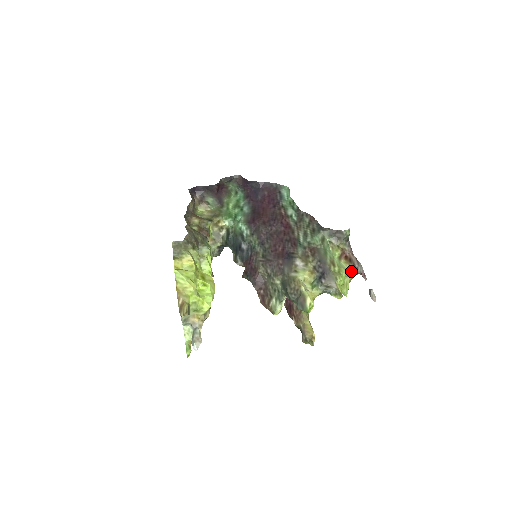
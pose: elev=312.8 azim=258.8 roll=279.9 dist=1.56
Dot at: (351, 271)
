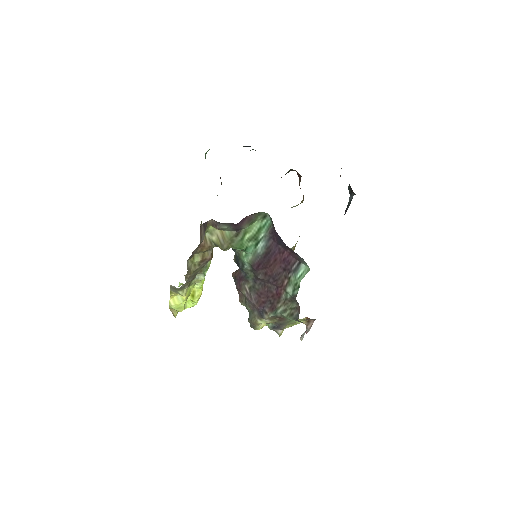
Dot at: (304, 323)
